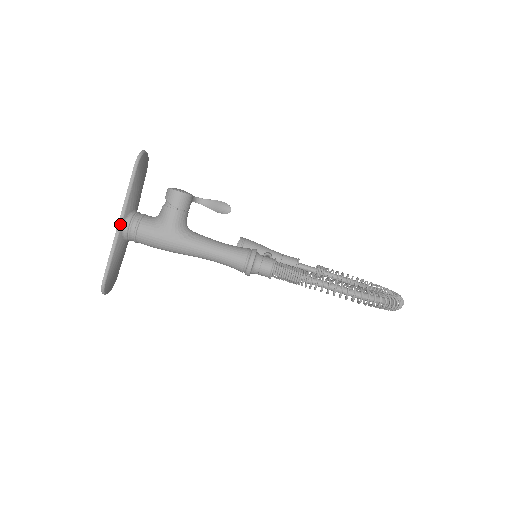
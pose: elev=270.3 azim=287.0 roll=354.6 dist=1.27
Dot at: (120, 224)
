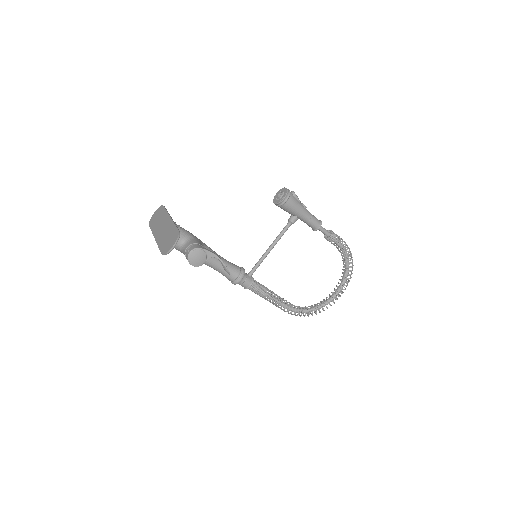
Dot at: occluded
